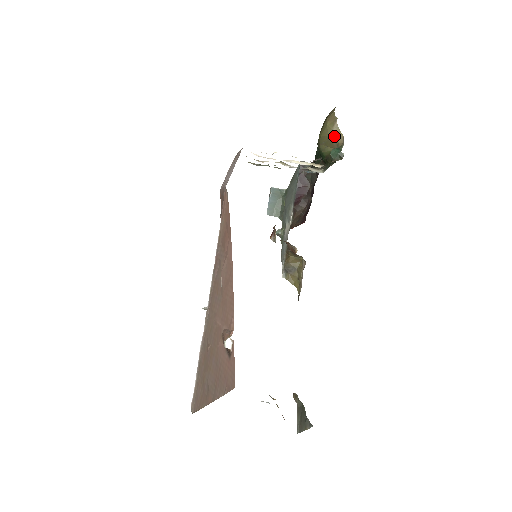
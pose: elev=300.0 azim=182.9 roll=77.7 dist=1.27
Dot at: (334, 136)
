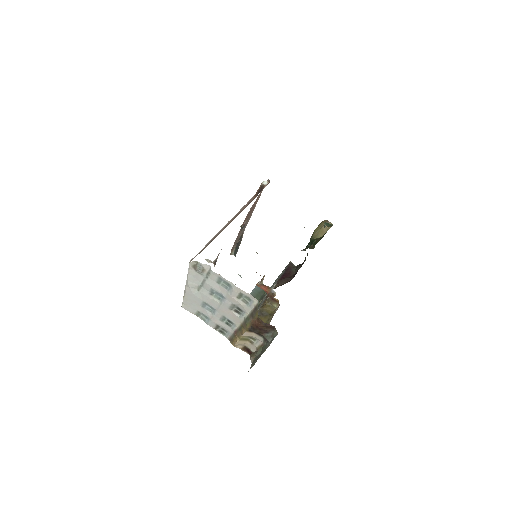
Dot at: occluded
